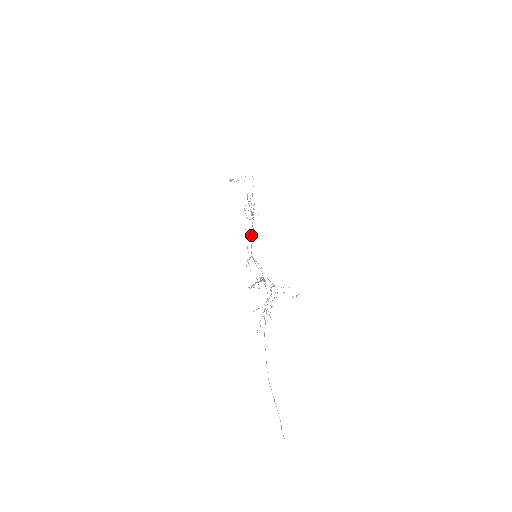
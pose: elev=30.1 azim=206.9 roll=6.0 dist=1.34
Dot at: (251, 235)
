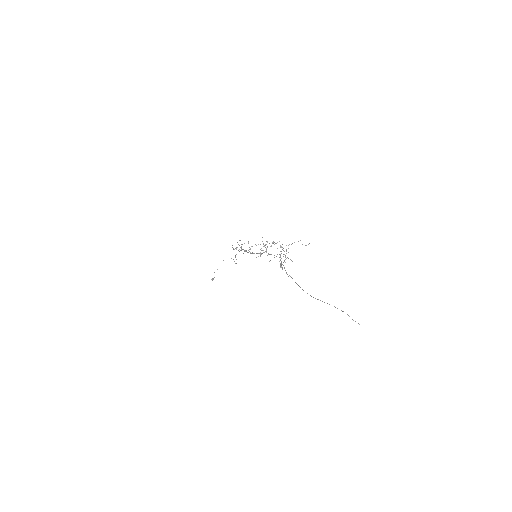
Dot at: occluded
